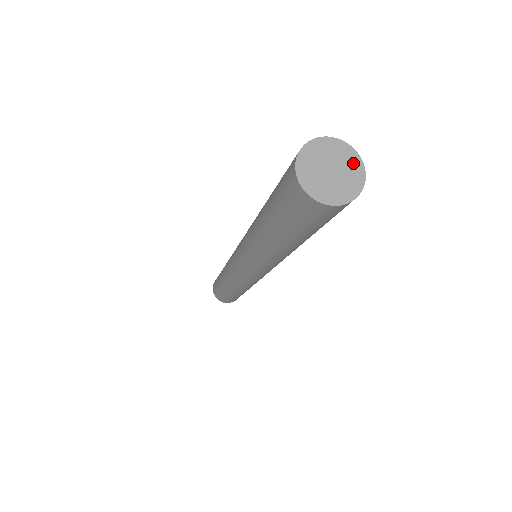
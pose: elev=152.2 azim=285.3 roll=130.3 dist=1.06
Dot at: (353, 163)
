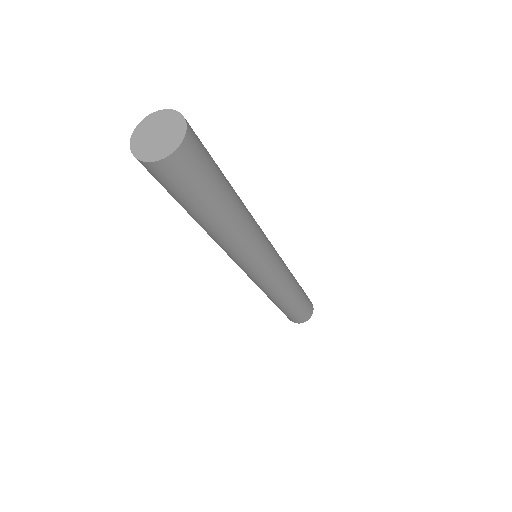
Dot at: (178, 127)
